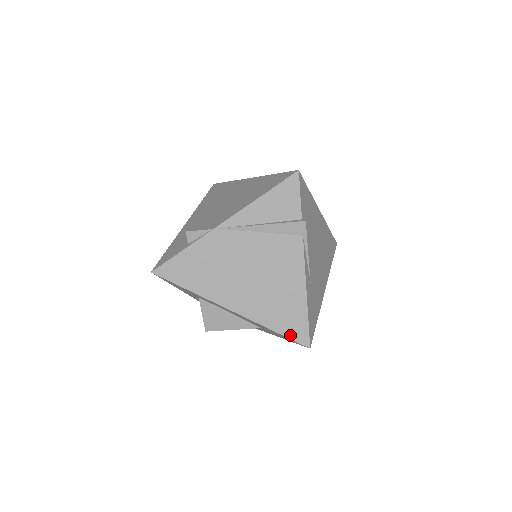
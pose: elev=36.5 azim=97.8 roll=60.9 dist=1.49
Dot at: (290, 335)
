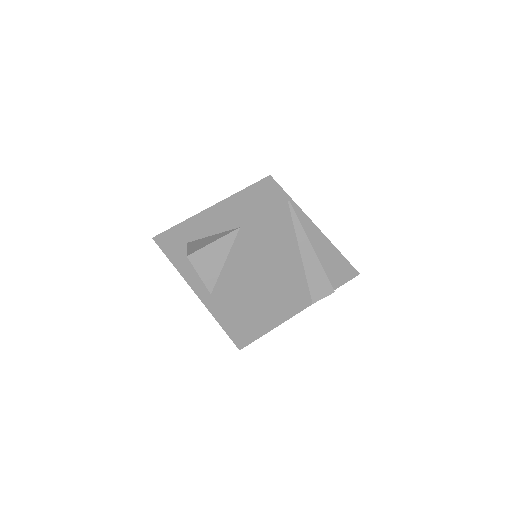
Dot at: (253, 185)
